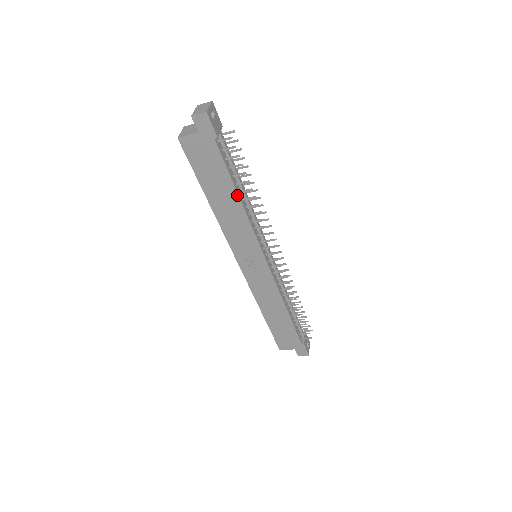
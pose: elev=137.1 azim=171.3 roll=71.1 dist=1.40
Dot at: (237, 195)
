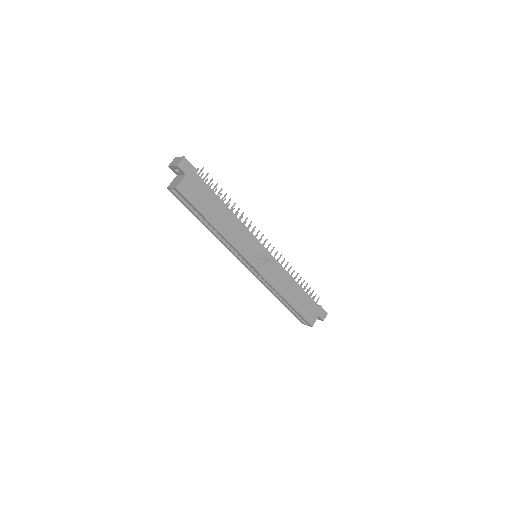
Dot at: (227, 208)
